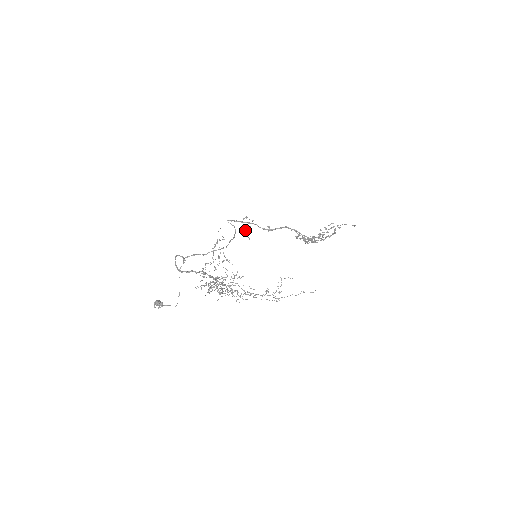
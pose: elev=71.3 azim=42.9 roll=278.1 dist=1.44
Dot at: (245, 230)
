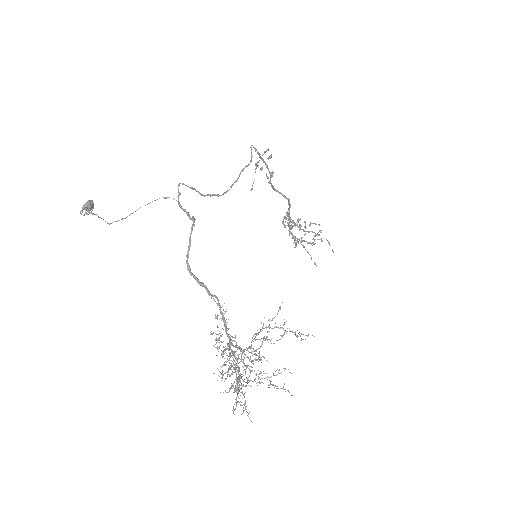
Dot at: occluded
